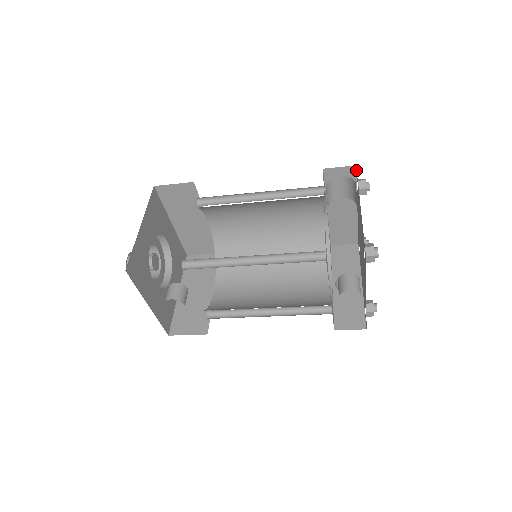
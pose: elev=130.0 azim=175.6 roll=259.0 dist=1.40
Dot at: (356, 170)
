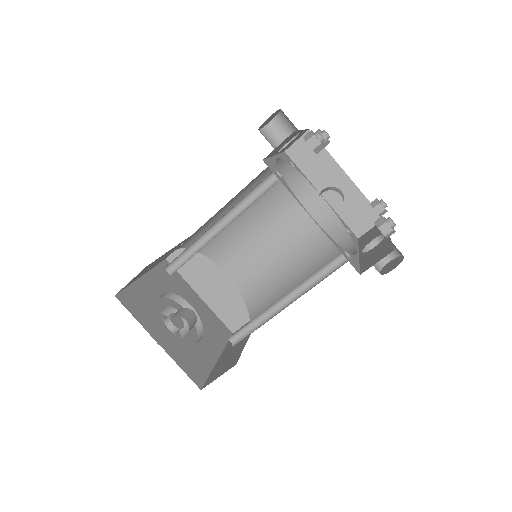
Dot at: occluded
